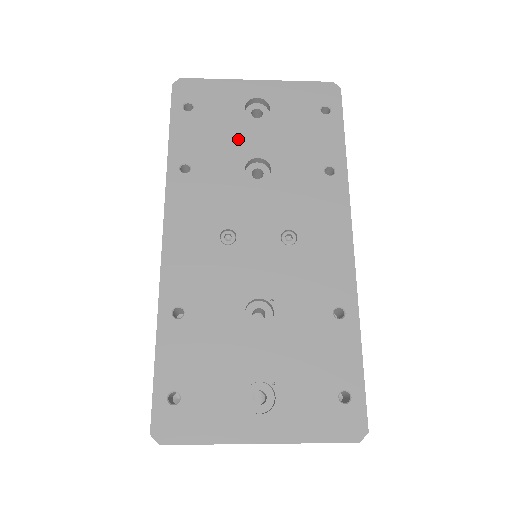
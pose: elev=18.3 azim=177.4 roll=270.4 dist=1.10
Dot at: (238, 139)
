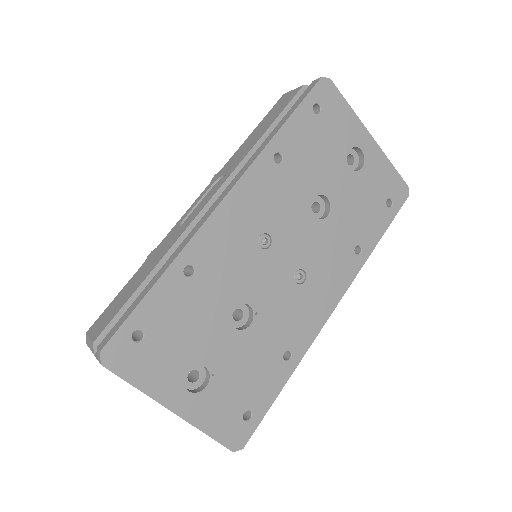
Dot at: (327, 170)
